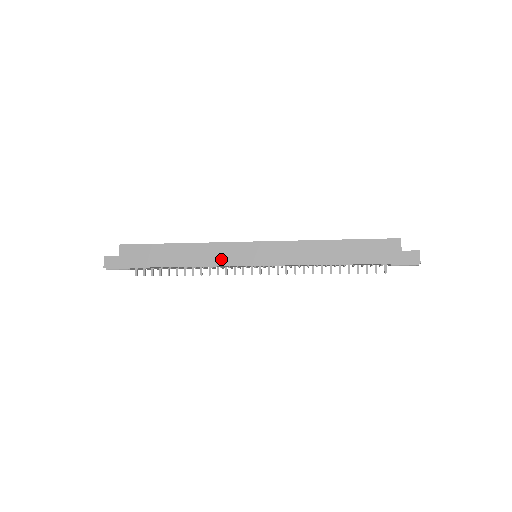
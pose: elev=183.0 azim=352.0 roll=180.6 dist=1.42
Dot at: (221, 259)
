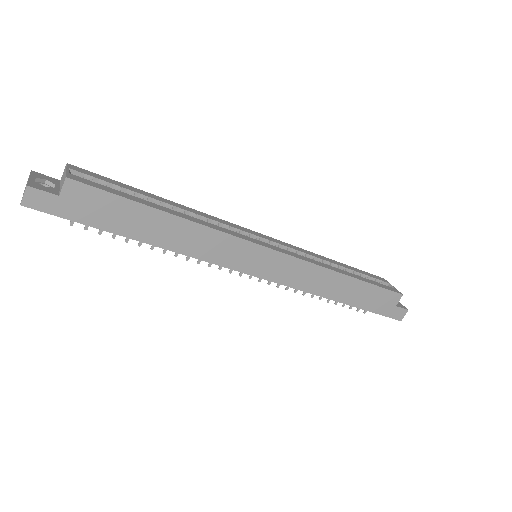
Dot at: (221, 256)
